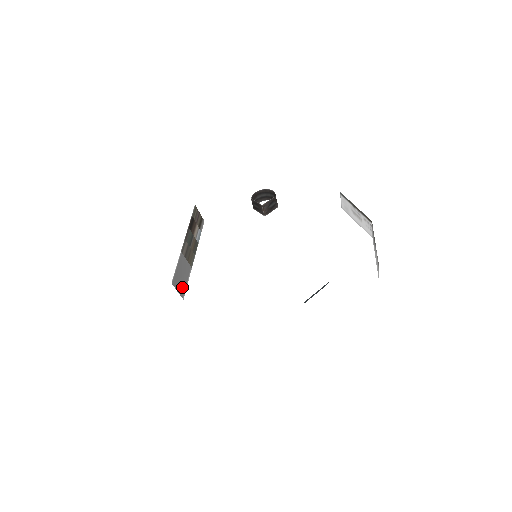
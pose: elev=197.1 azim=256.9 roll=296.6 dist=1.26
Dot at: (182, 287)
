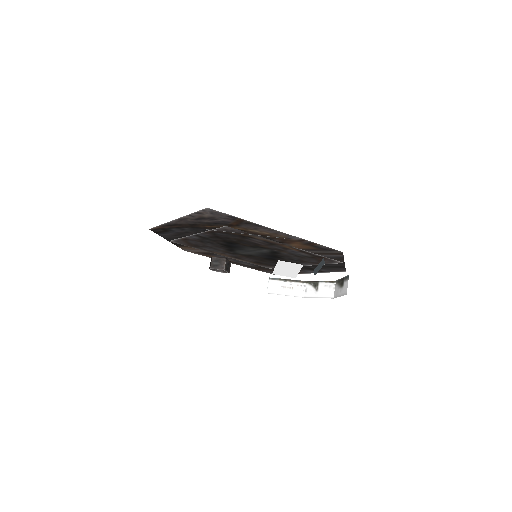
Dot at: occluded
